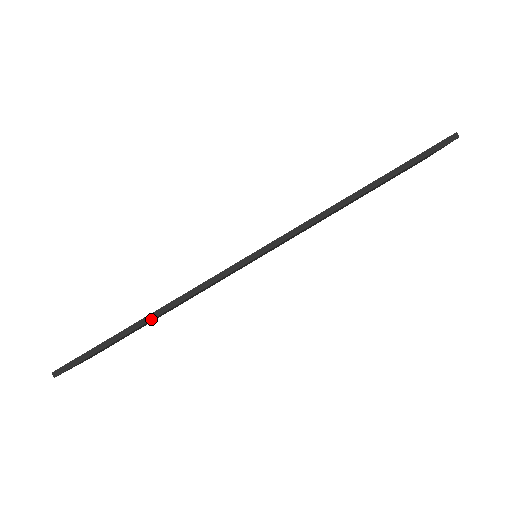
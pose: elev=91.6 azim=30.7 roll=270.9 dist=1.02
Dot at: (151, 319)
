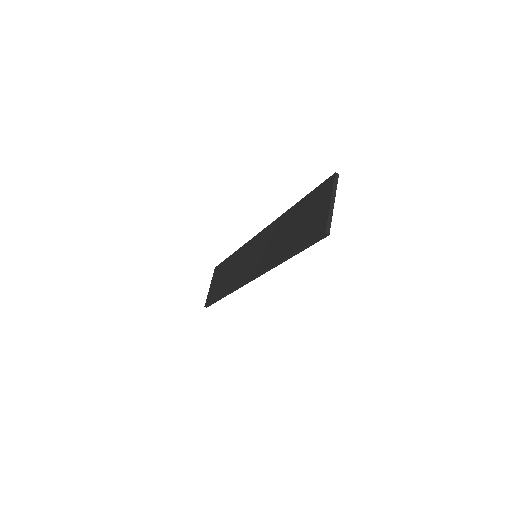
Dot at: (225, 296)
